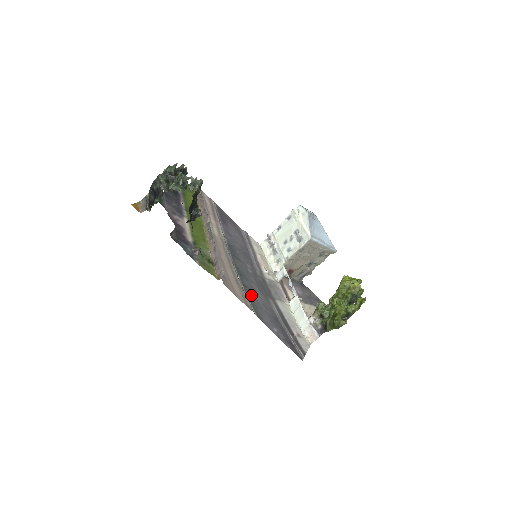
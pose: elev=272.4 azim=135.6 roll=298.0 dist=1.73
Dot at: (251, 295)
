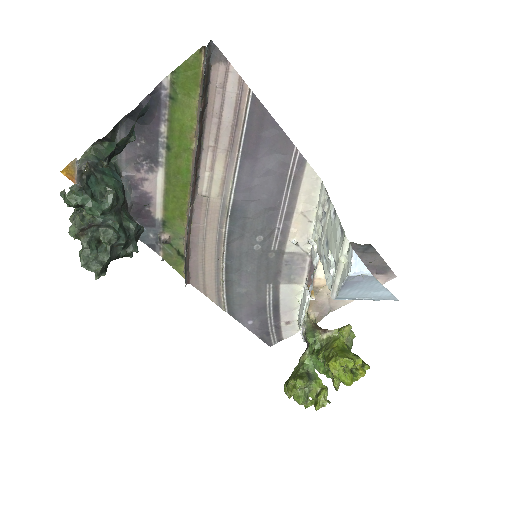
Dot at: (233, 288)
